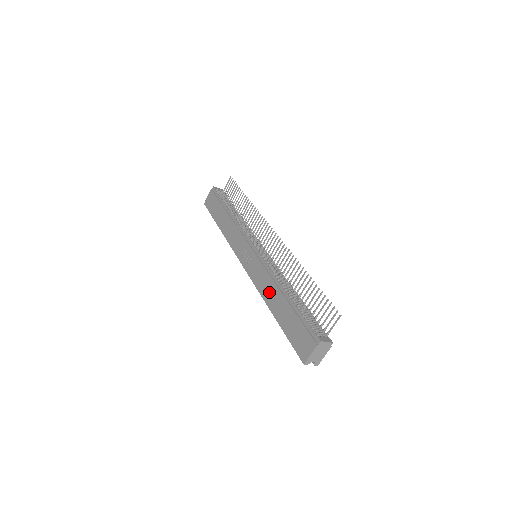
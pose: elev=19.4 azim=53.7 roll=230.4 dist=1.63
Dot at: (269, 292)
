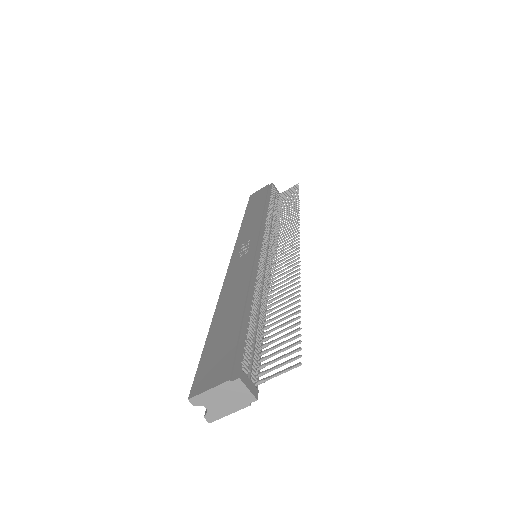
Dot at: (233, 290)
